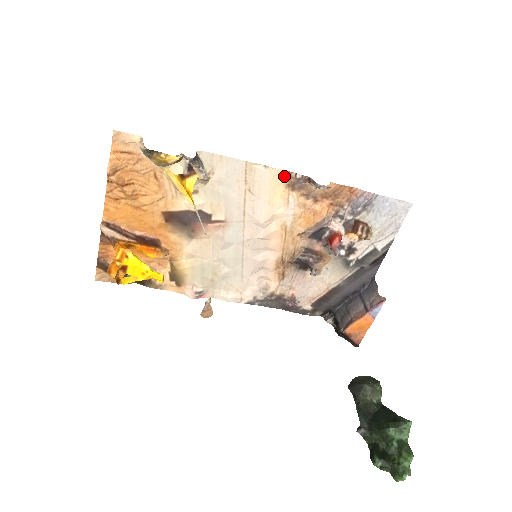
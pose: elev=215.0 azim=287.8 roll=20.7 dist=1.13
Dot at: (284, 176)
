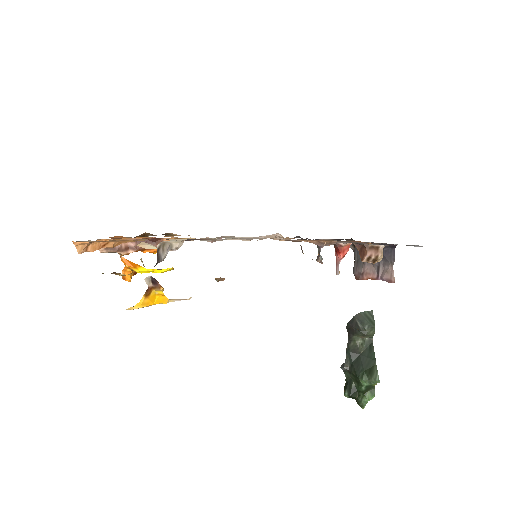
Dot at: occluded
